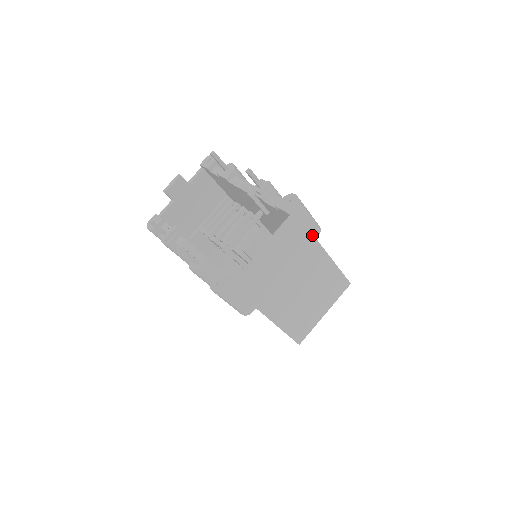
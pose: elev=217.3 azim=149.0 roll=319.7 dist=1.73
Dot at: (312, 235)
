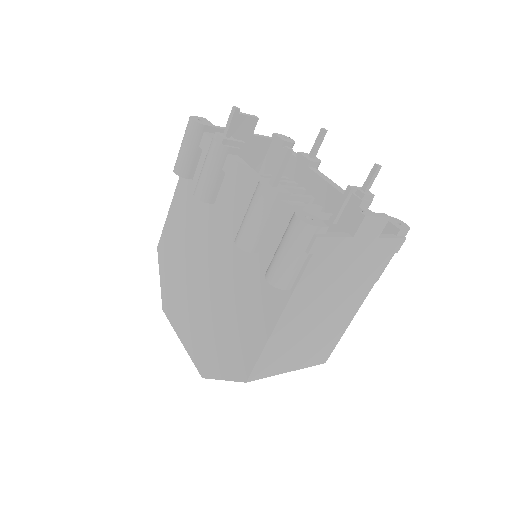
Dot at: (379, 275)
